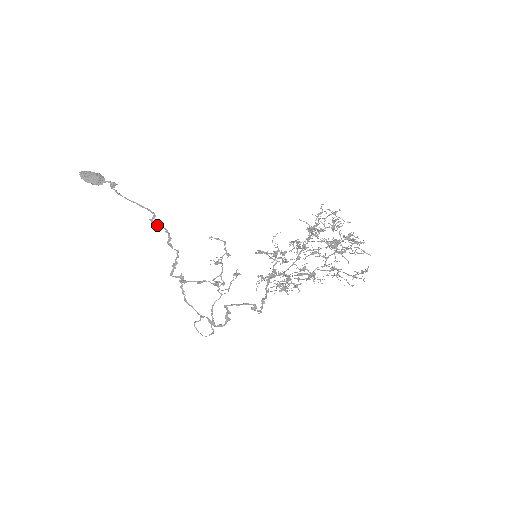
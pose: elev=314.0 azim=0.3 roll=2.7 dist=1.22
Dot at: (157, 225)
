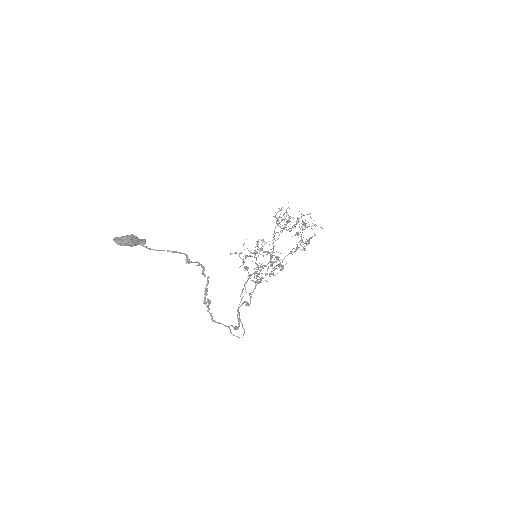
Dot at: (192, 262)
